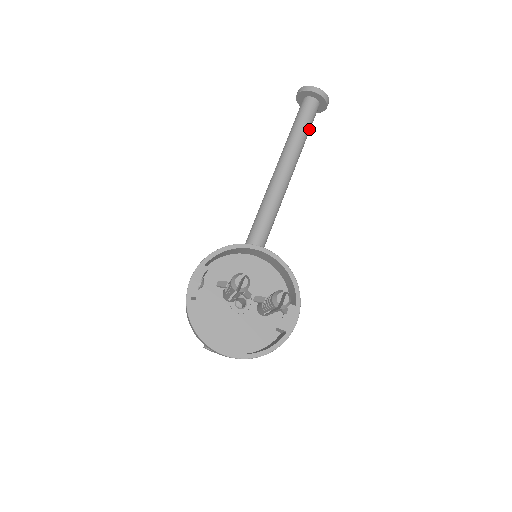
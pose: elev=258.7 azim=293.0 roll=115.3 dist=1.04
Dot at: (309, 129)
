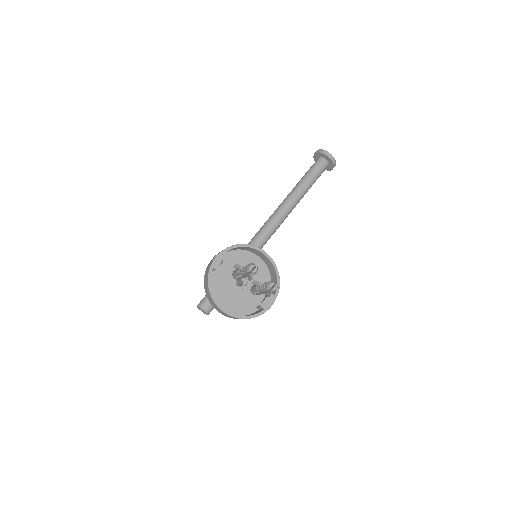
Dot at: occluded
